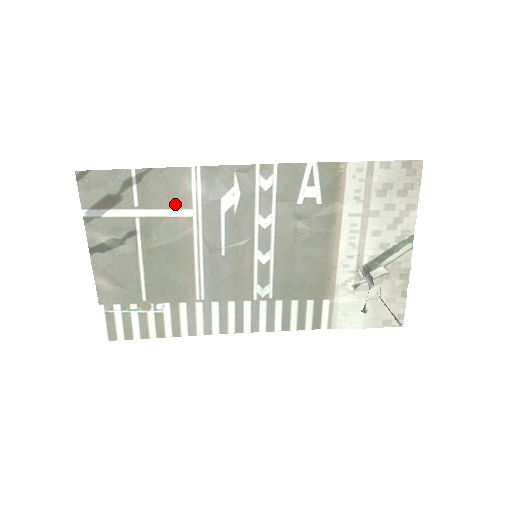
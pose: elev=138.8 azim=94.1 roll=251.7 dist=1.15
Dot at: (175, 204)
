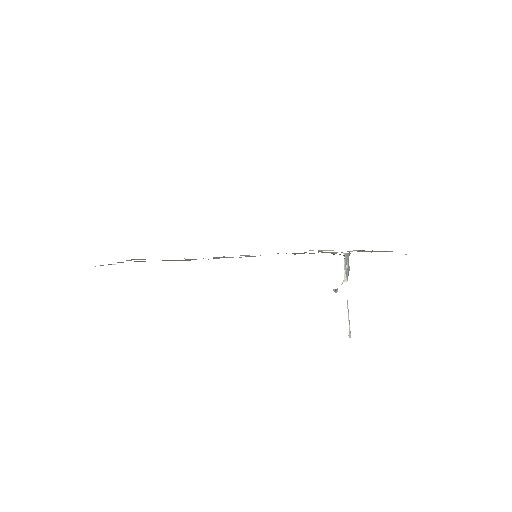
Dot at: occluded
